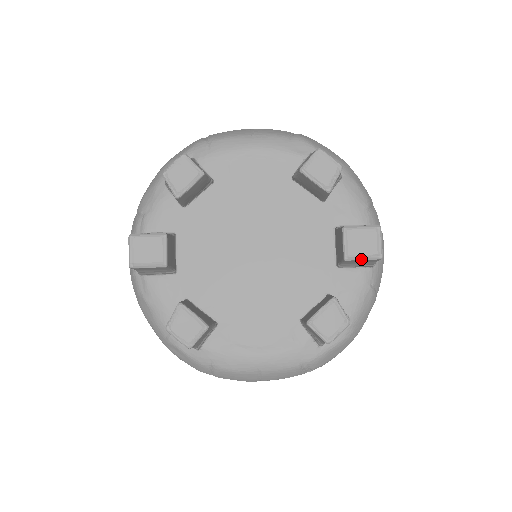
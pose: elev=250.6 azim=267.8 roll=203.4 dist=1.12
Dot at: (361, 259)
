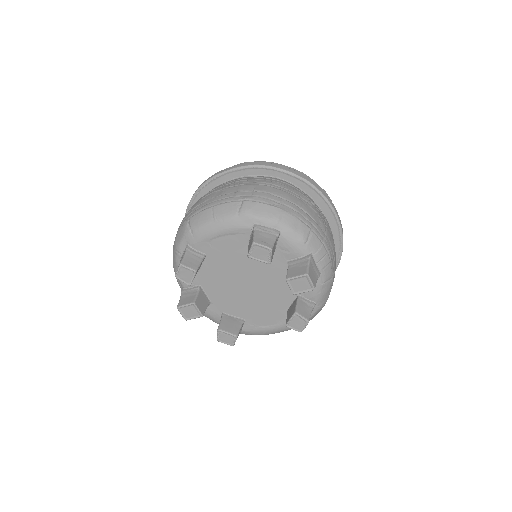
Dot at: occluded
